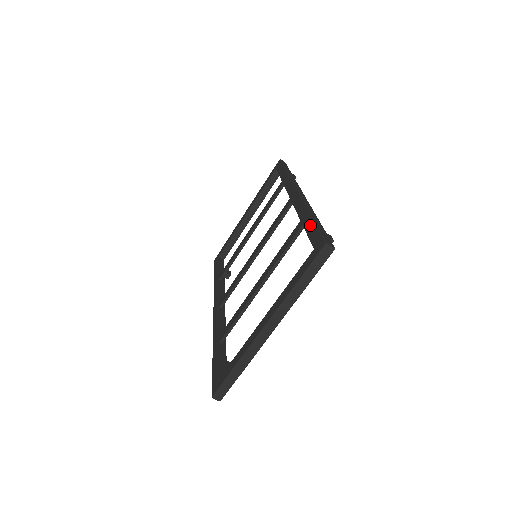
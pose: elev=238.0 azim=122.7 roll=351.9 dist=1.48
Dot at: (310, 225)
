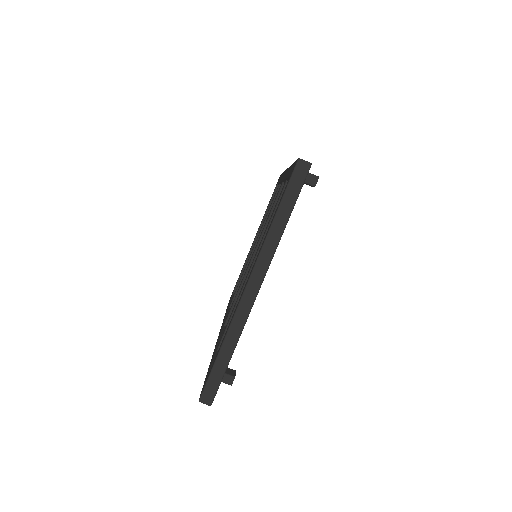
Dot at: (290, 169)
